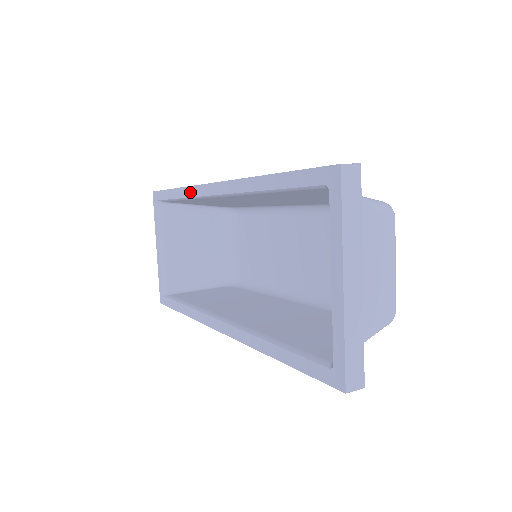
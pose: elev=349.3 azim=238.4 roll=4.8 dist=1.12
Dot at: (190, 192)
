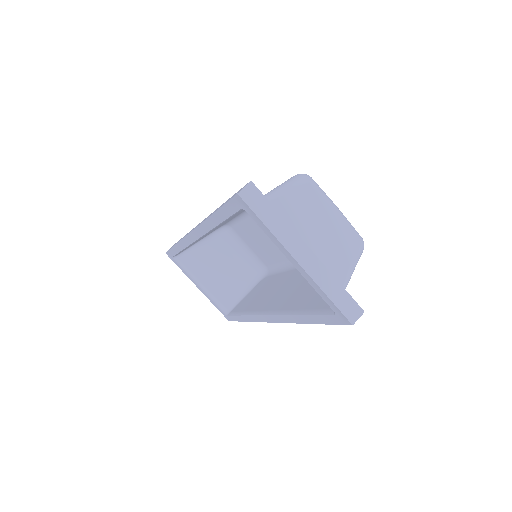
Dot at: (184, 244)
